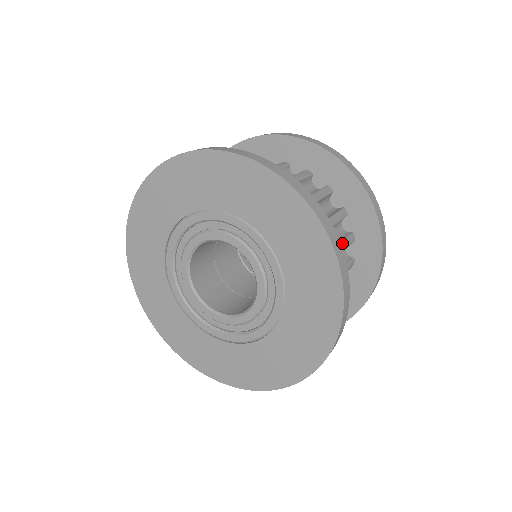
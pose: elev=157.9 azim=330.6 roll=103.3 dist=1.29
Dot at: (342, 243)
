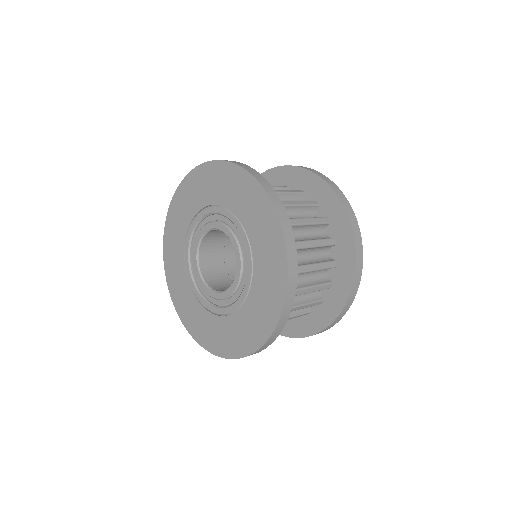
Dot at: (282, 190)
